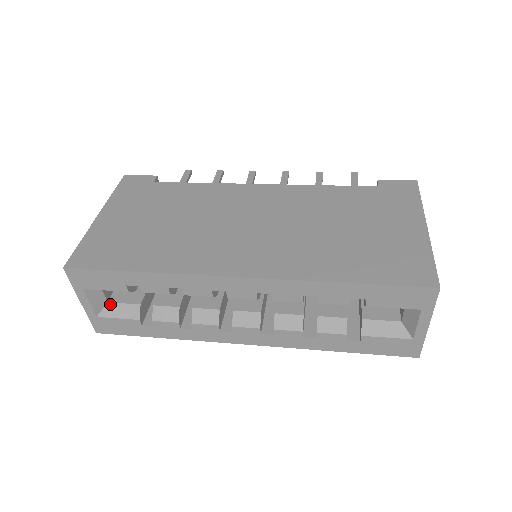
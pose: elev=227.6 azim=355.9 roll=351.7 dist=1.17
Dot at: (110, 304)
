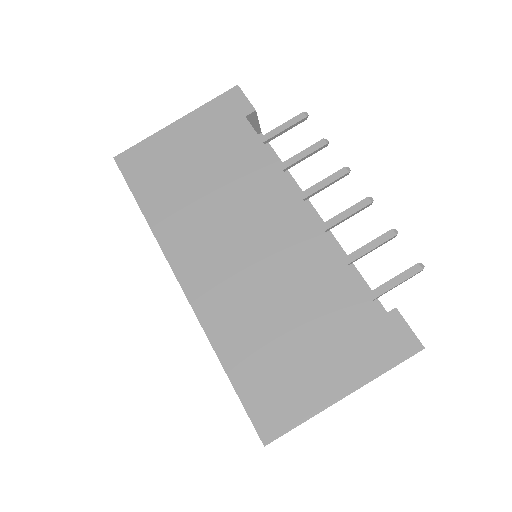
Dot at: occluded
